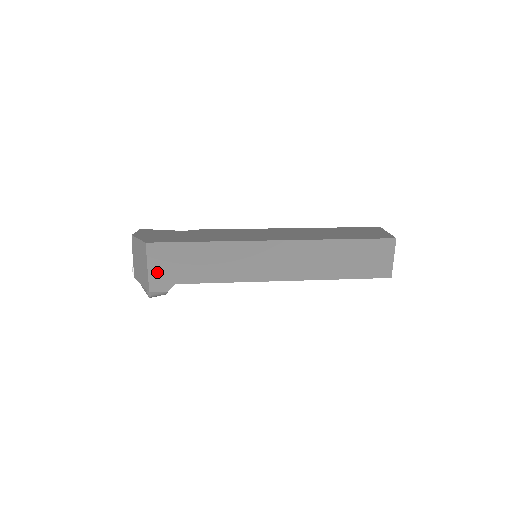
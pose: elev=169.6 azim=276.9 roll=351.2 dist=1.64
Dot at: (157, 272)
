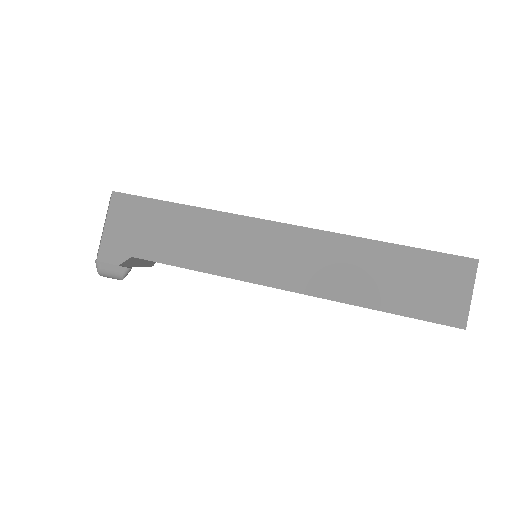
Dot at: (114, 234)
